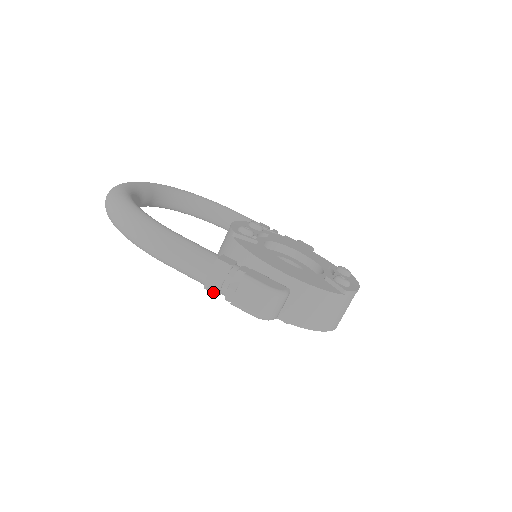
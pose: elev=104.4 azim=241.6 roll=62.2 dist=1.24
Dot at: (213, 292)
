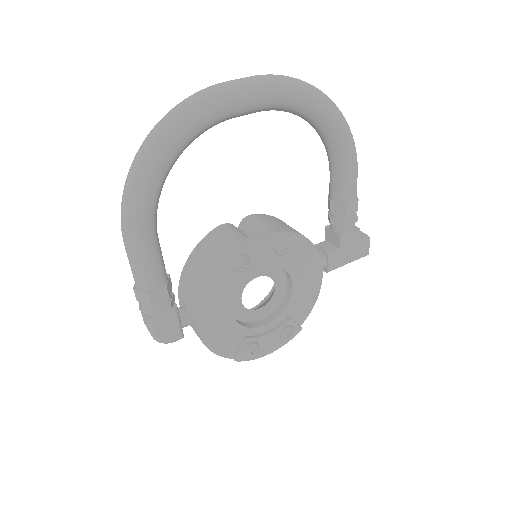
Dot at: occluded
